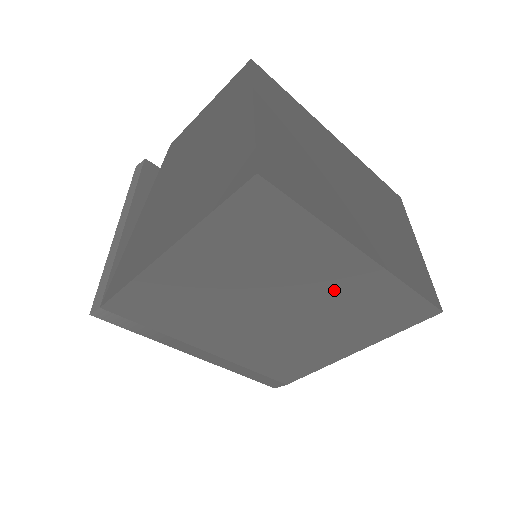
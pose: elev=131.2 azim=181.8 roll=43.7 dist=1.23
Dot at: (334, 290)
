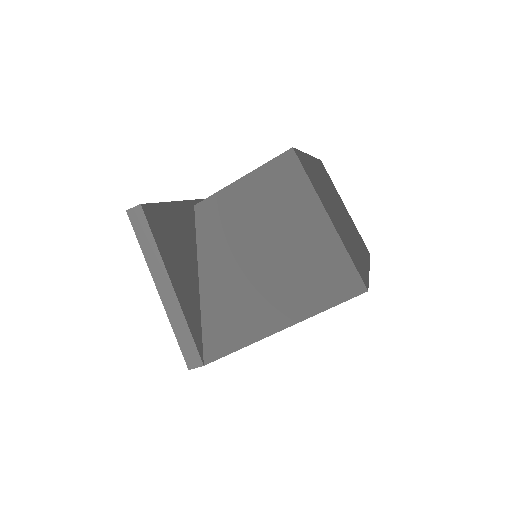
Dot at: occluded
